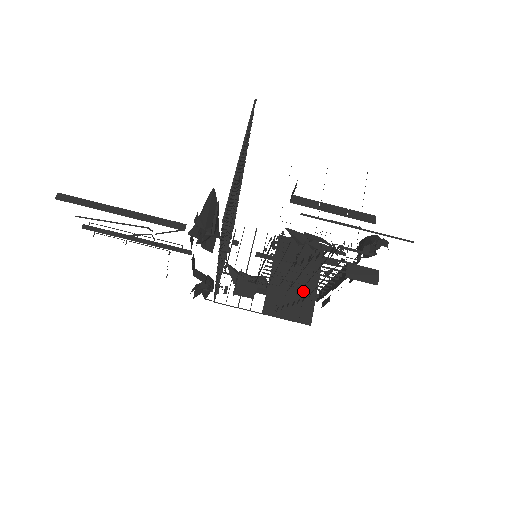
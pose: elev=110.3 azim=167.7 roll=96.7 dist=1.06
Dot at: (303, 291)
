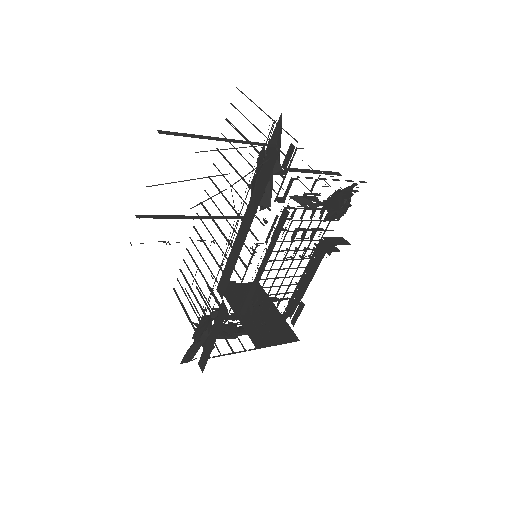
Dot at: (272, 317)
